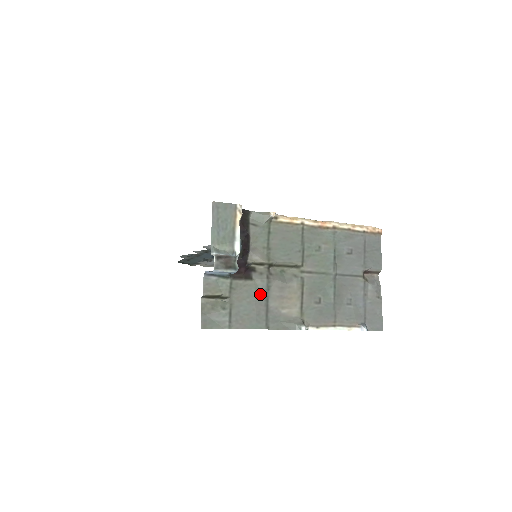
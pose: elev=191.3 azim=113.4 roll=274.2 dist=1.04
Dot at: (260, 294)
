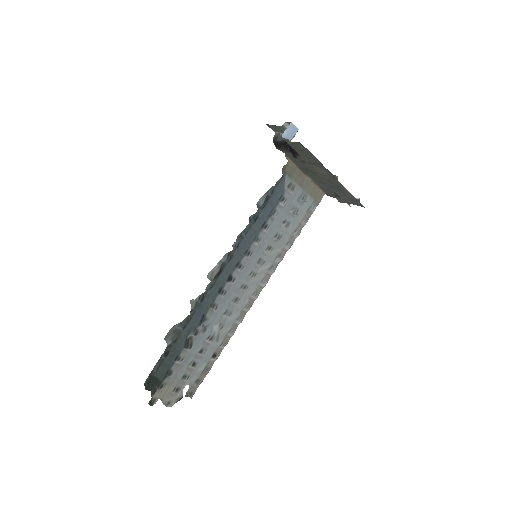
Dot at: (307, 160)
